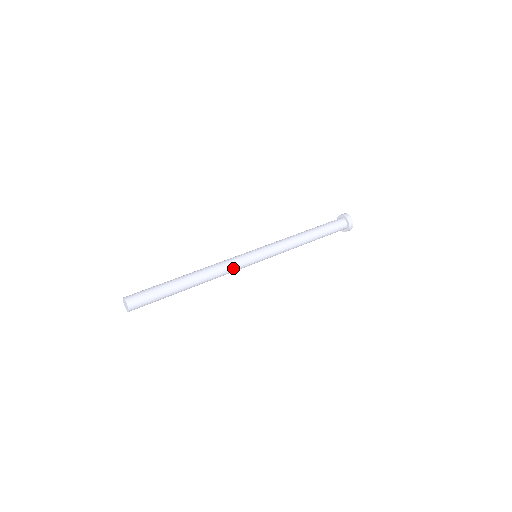
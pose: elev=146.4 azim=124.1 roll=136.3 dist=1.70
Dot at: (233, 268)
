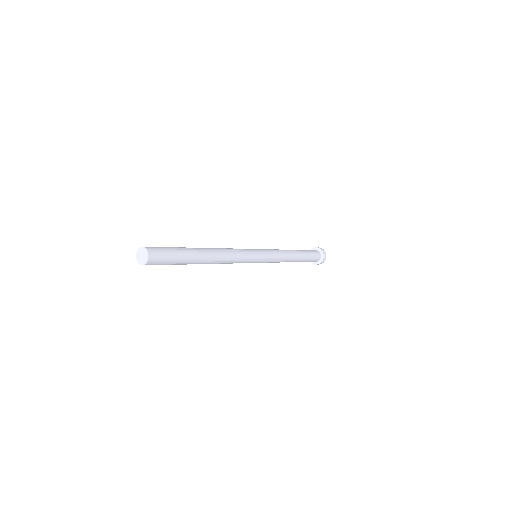
Dot at: (239, 250)
